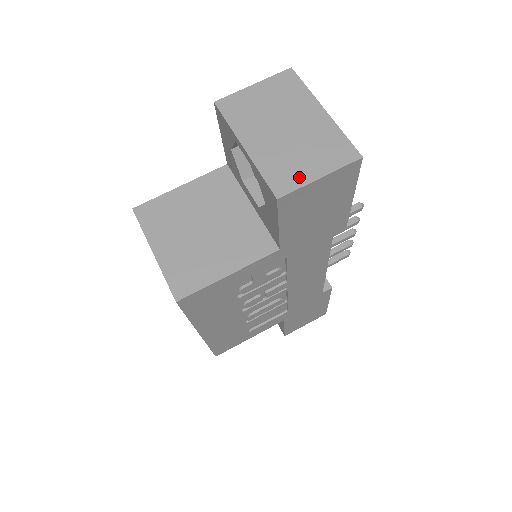
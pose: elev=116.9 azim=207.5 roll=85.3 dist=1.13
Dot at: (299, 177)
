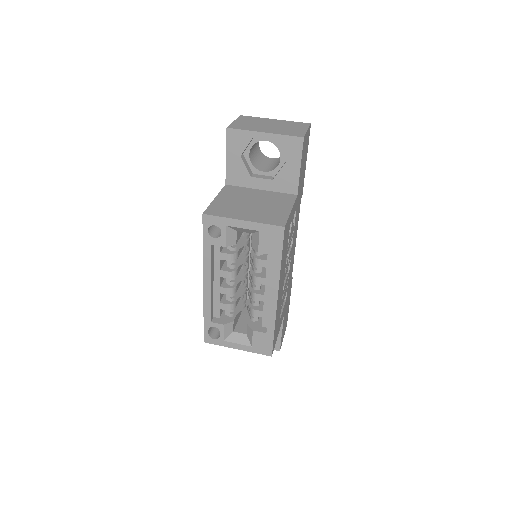
Dot at: (300, 132)
